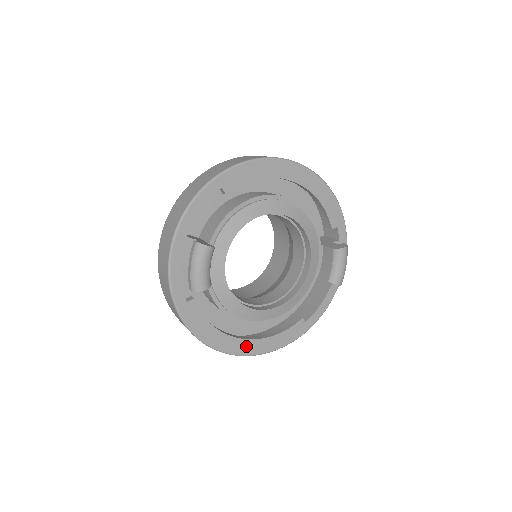
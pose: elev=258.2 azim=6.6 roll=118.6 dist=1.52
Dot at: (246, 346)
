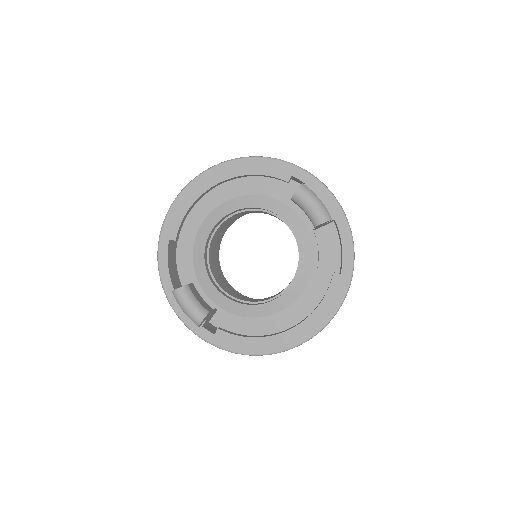
Dot at: (298, 334)
